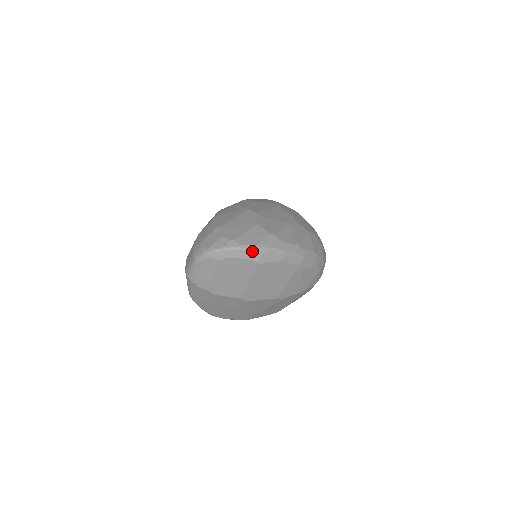
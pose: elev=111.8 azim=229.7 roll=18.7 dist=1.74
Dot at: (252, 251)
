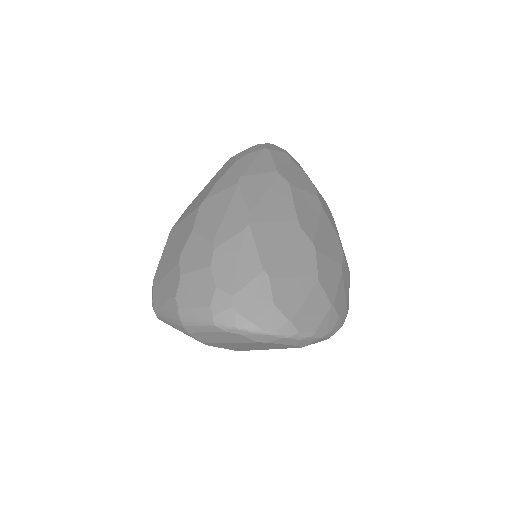
Dot at: (307, 340)
